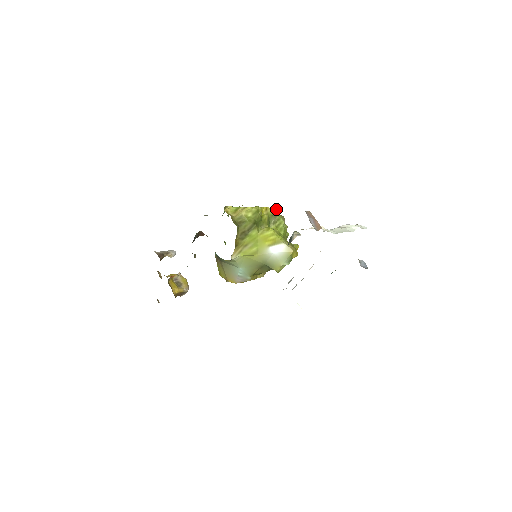
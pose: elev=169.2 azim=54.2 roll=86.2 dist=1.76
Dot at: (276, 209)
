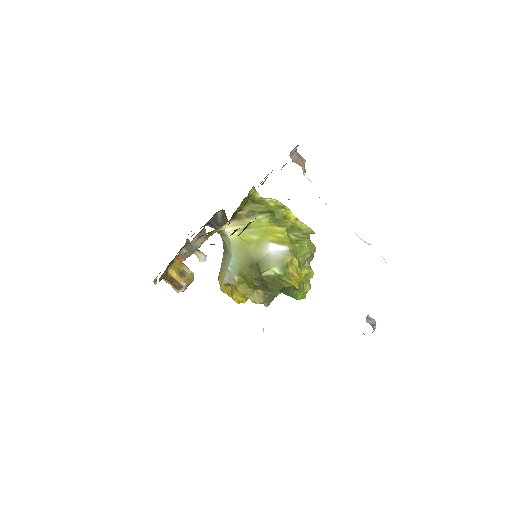
Dot at: (308, 229)
